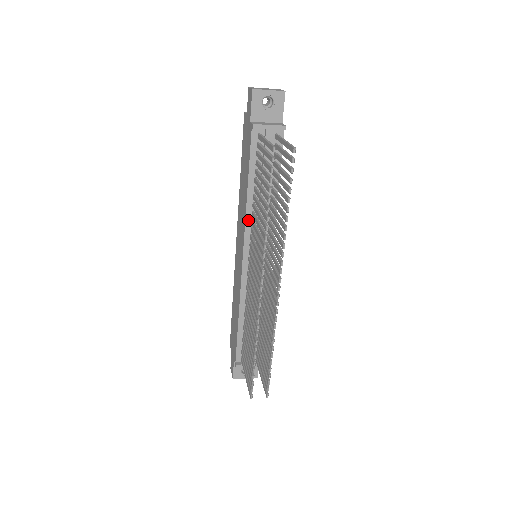
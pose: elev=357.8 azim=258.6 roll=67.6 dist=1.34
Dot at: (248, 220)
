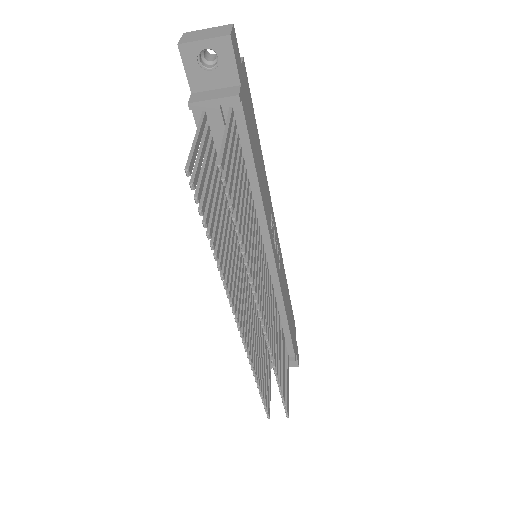
Dot at: occluded
